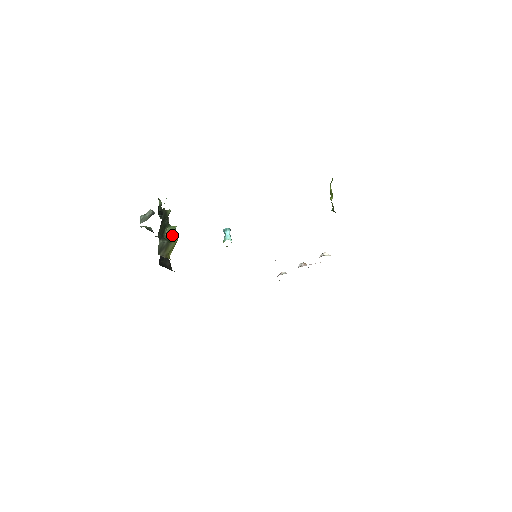
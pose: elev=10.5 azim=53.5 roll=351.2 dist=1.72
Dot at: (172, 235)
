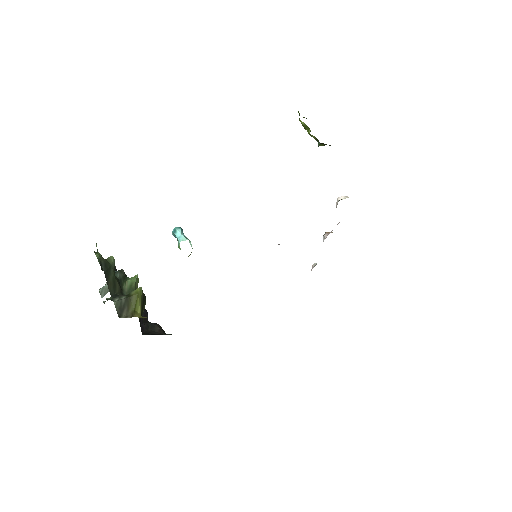
Dot at: occluded
